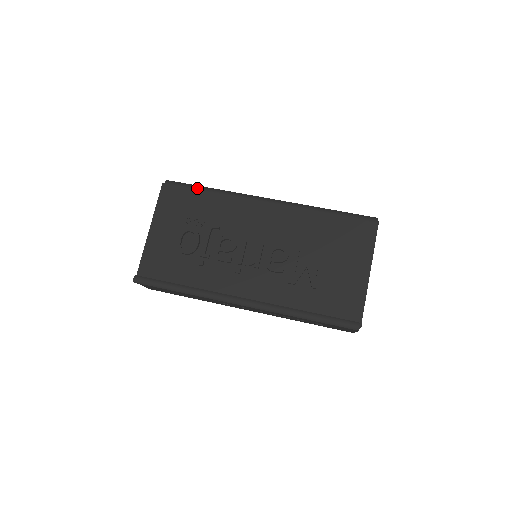
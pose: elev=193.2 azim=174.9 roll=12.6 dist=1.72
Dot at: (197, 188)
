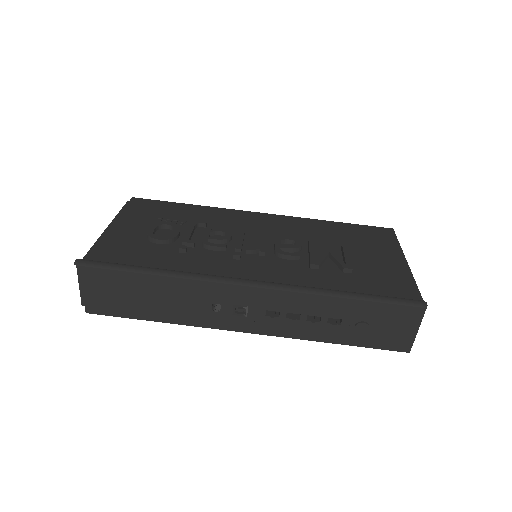
Dot at: (174, 202)
